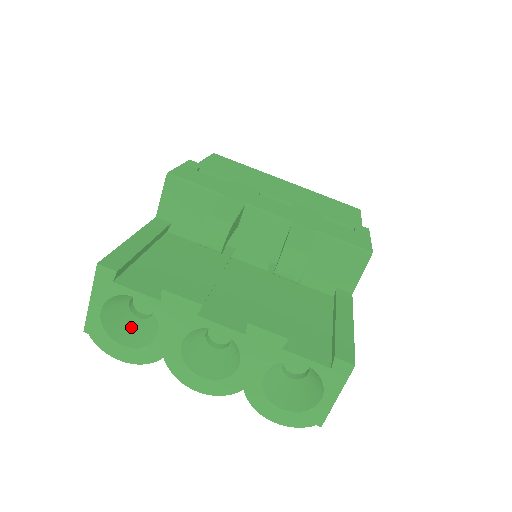
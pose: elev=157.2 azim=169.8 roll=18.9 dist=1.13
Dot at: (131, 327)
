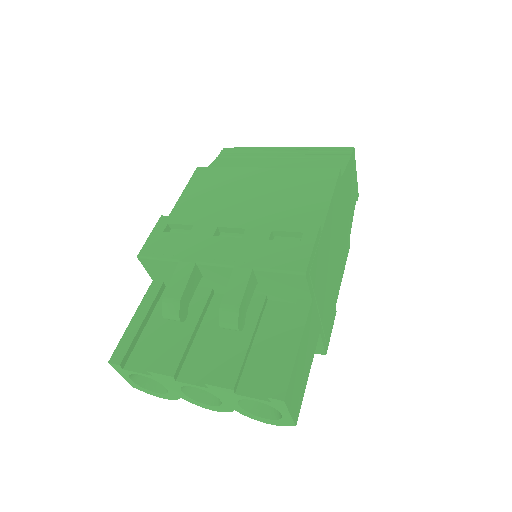
Dot at: occluded
